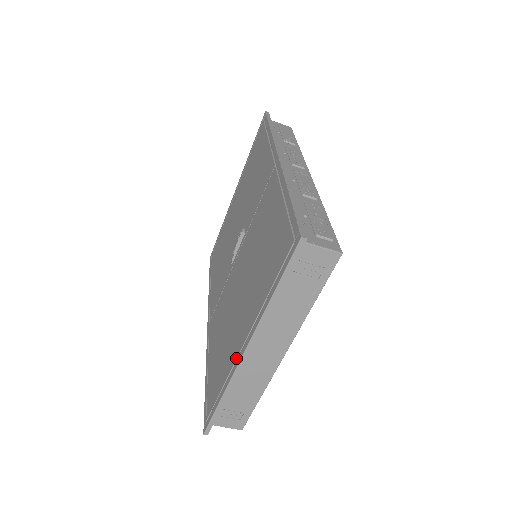
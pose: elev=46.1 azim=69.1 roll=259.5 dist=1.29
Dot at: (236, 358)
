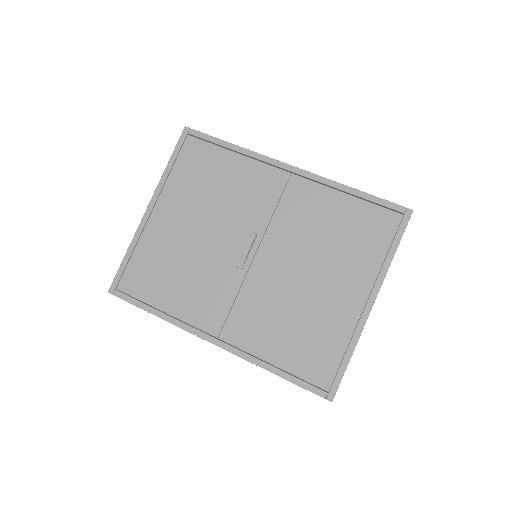
Dot at: (359, 317)
